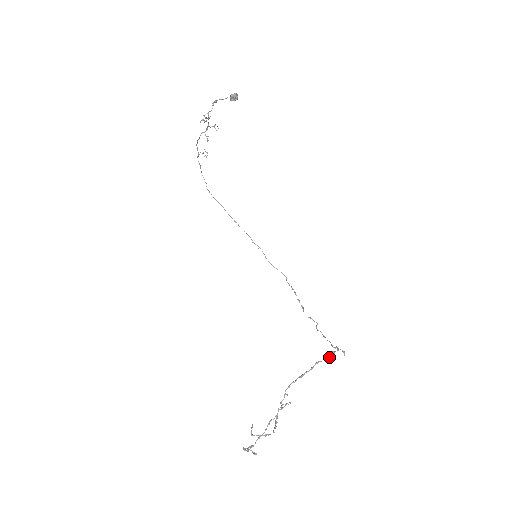
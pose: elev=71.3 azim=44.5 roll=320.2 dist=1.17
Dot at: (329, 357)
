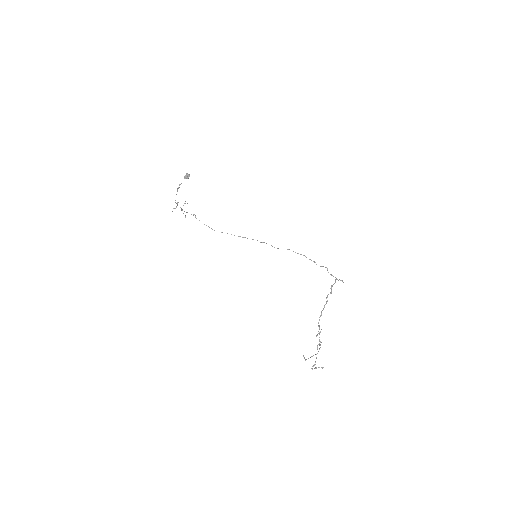
Dot at: (331, 290)
